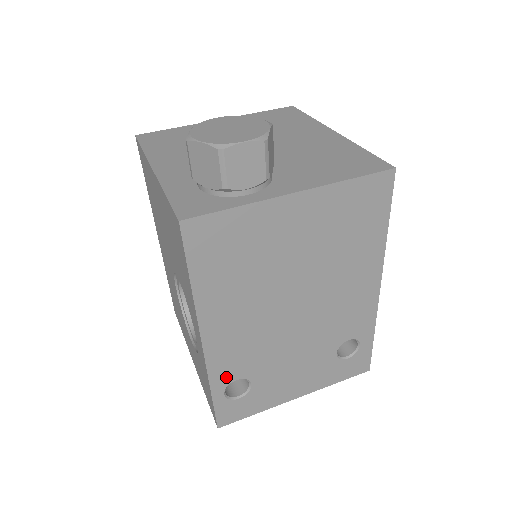
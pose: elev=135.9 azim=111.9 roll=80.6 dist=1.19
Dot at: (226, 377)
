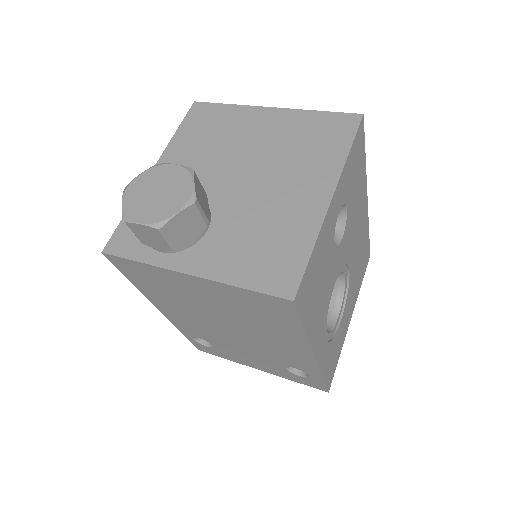
Dot at: (189, 333)
